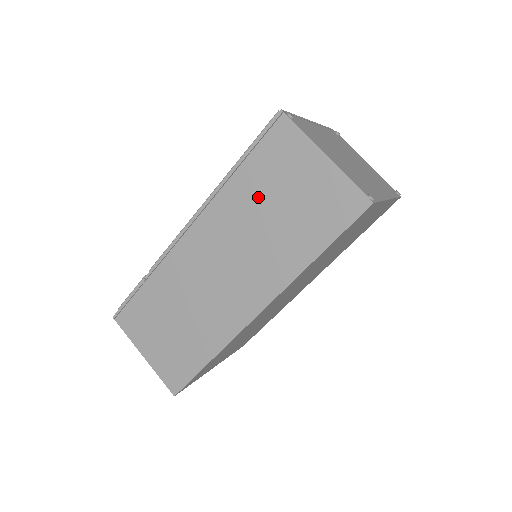
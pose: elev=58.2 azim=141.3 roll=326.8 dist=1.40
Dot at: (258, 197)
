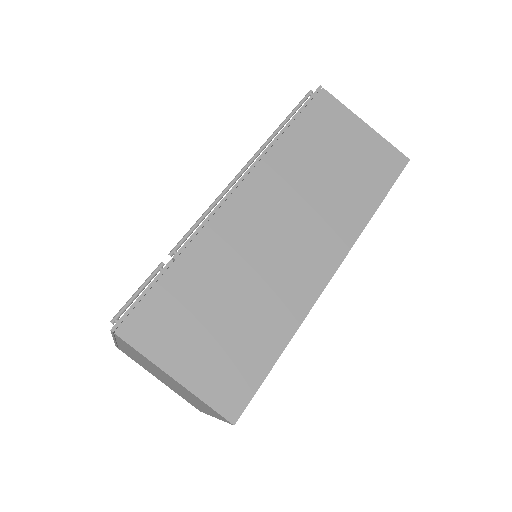
Dot at: (312, 156)
